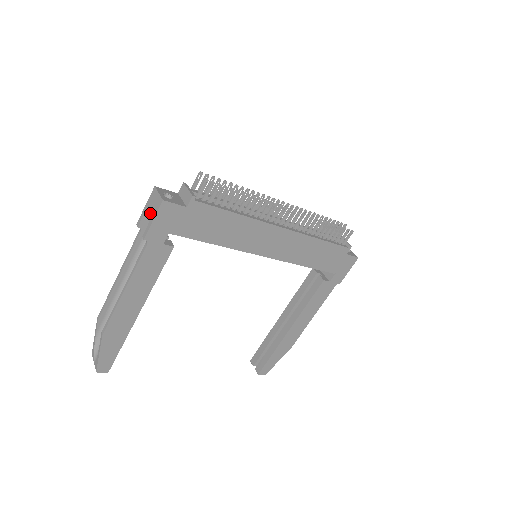
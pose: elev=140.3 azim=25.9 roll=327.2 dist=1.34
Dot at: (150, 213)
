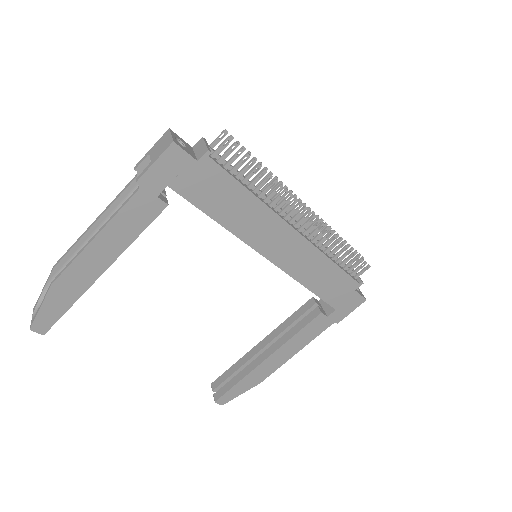
Dot at: (154, 155)
